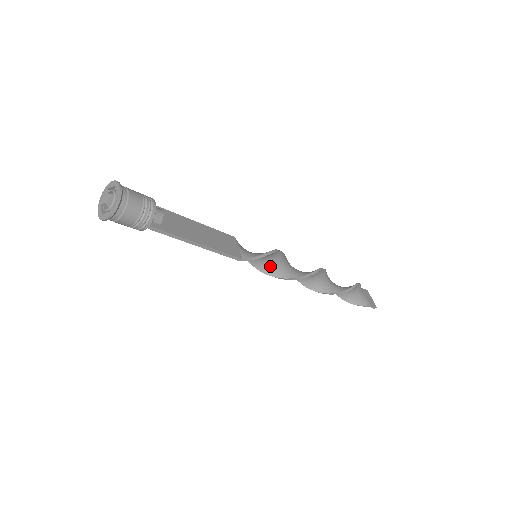
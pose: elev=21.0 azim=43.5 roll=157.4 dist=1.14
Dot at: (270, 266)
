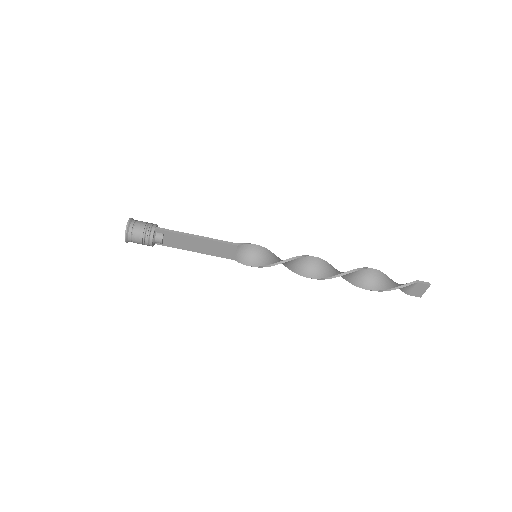
Dot at: (274, 260)
